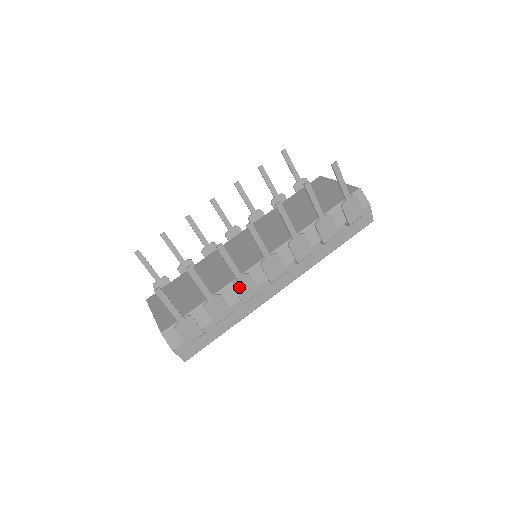
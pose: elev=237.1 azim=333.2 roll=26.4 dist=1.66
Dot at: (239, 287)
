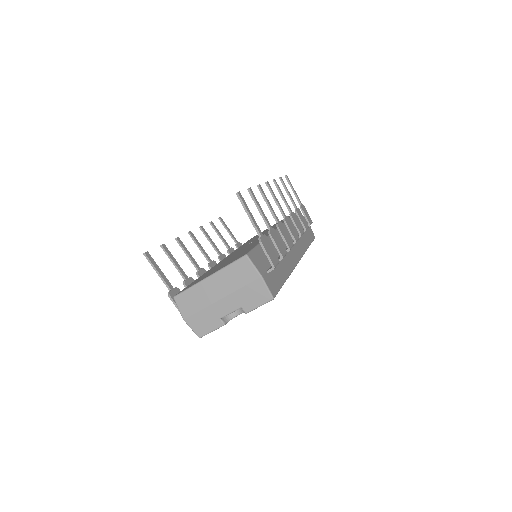
Dot at: (281, 231)
